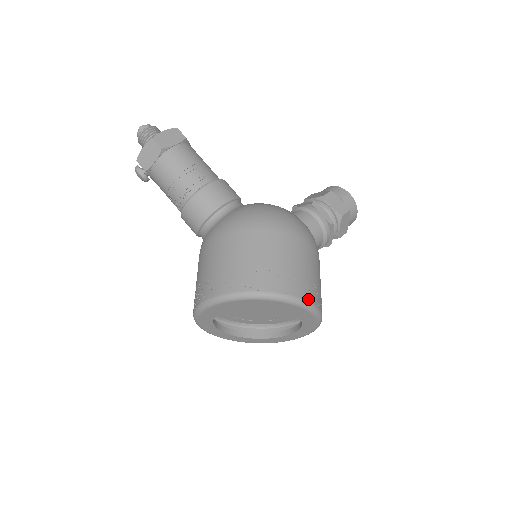
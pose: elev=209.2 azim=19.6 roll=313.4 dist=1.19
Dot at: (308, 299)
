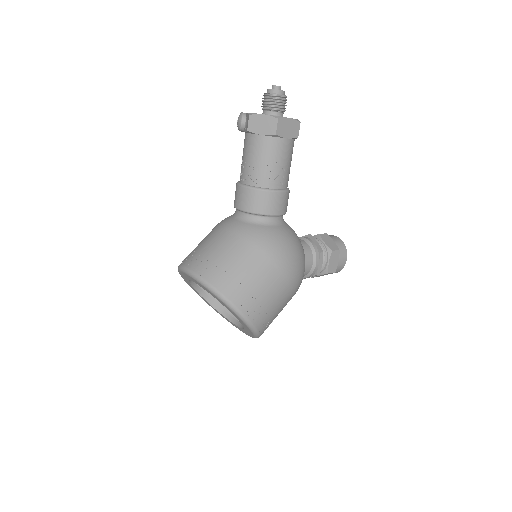
Dot at: (261, 332)
